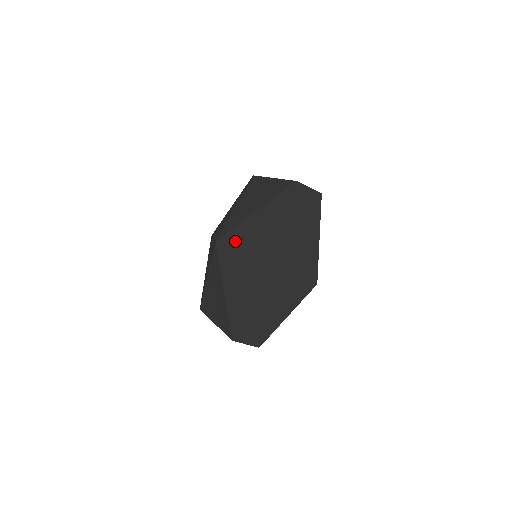
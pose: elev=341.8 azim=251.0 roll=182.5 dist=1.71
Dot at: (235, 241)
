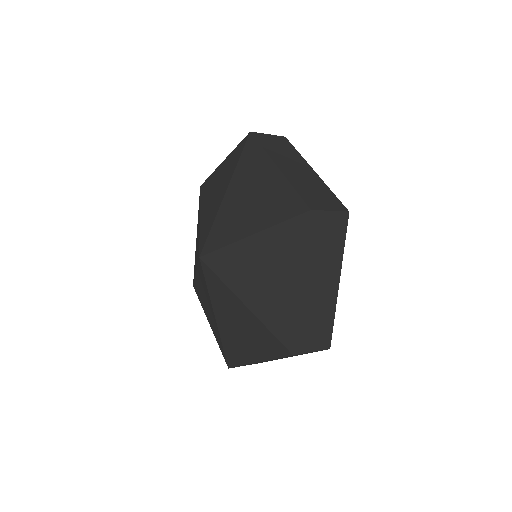
Dot at: (224, 271)
